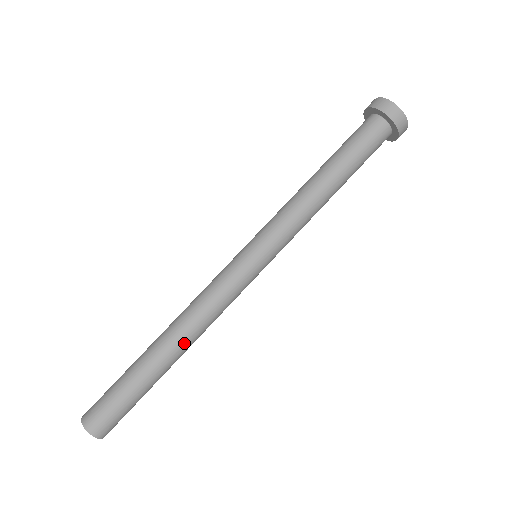
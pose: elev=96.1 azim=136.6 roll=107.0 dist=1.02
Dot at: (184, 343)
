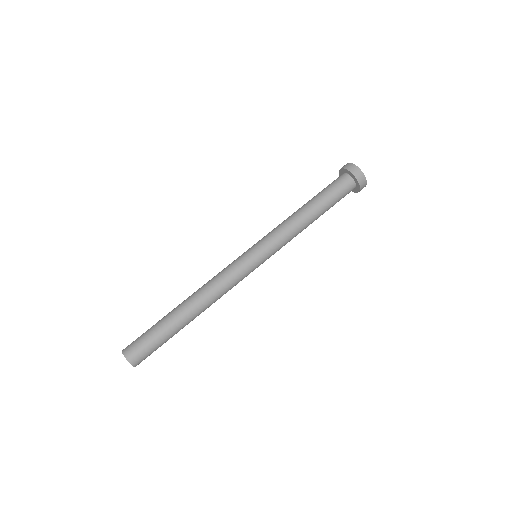
Dot at: (196, 301)
